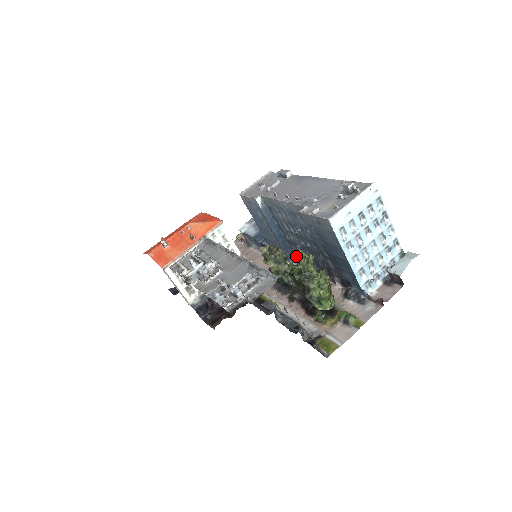
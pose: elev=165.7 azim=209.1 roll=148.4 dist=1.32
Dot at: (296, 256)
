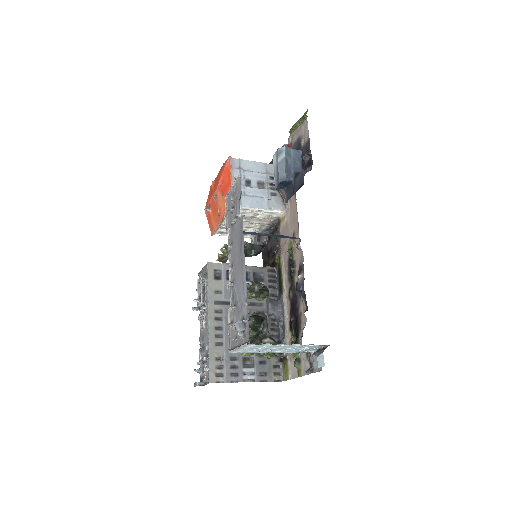
Dot at: occluded
